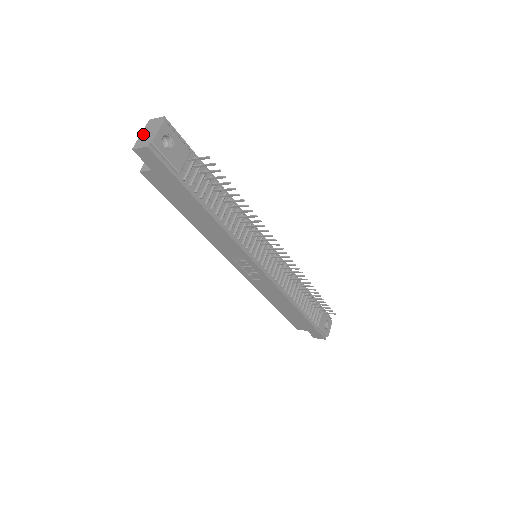
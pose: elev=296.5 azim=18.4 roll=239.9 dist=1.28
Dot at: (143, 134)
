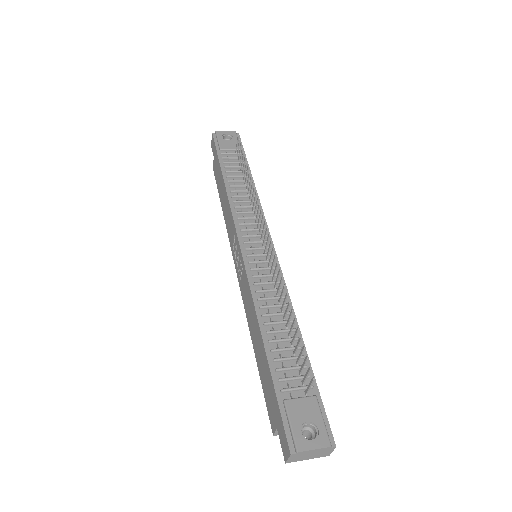
Dot at: occluded
